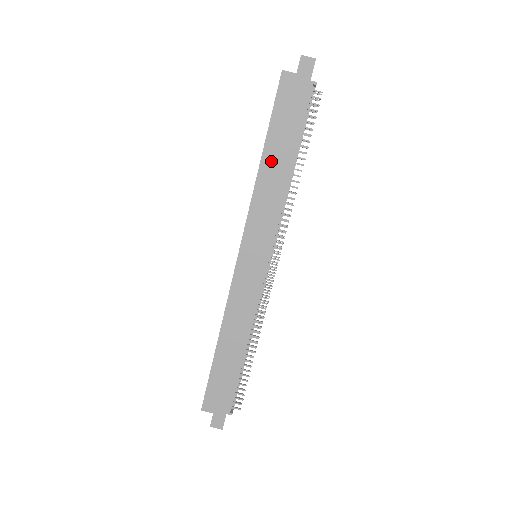
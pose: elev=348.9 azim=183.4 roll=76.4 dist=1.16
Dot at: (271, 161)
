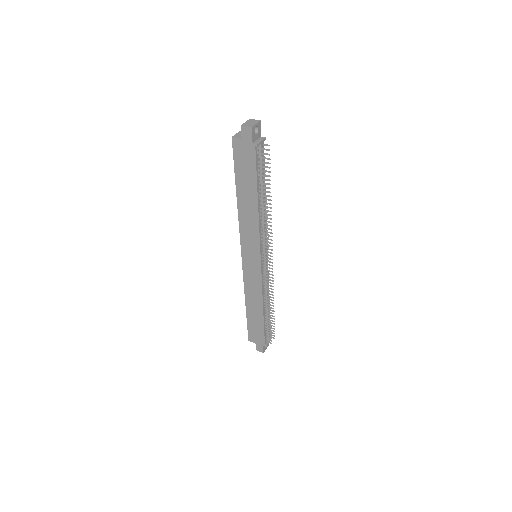
Dot at: (243, 200)
